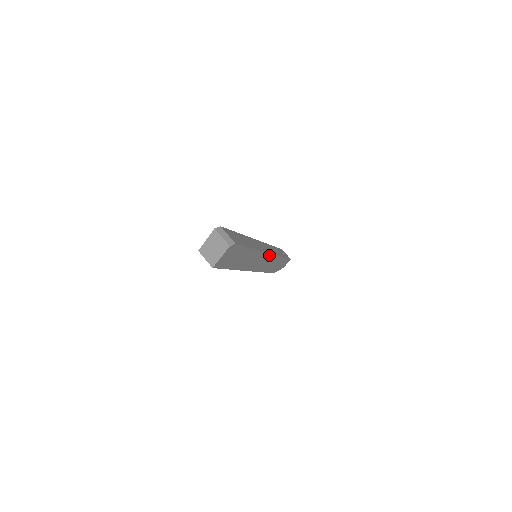
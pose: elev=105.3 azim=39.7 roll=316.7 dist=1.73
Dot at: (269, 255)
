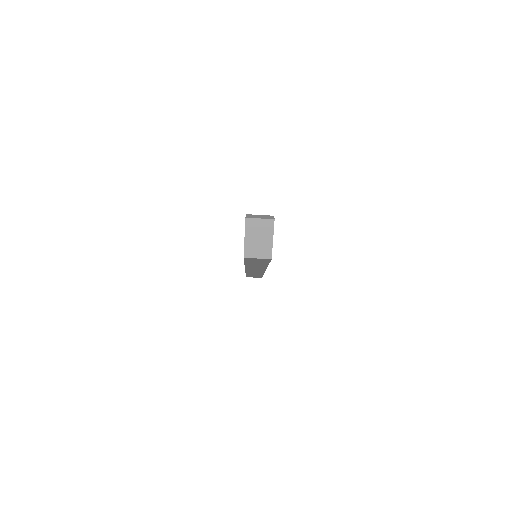
Dot at: occluded
